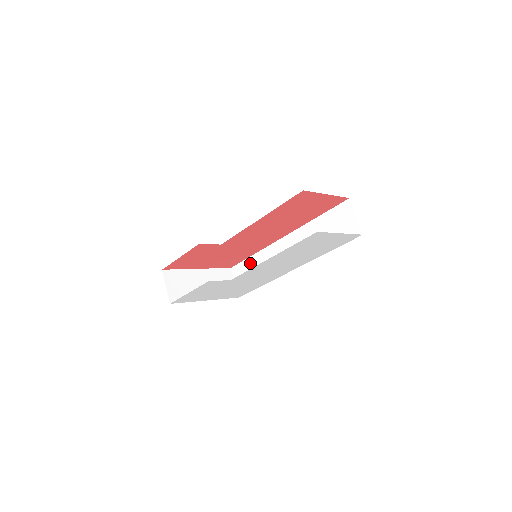
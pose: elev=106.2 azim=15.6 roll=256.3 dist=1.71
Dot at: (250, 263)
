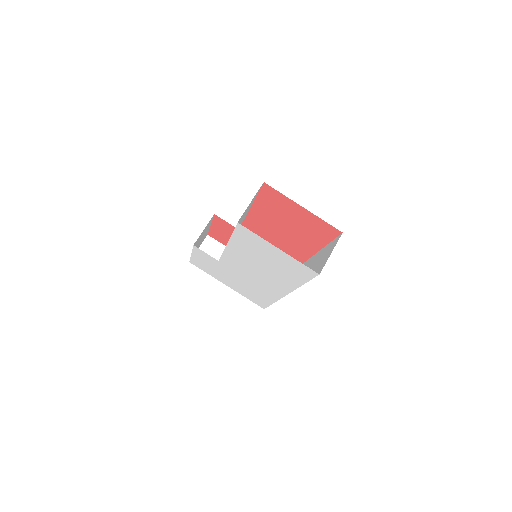
Dot at: occluded
